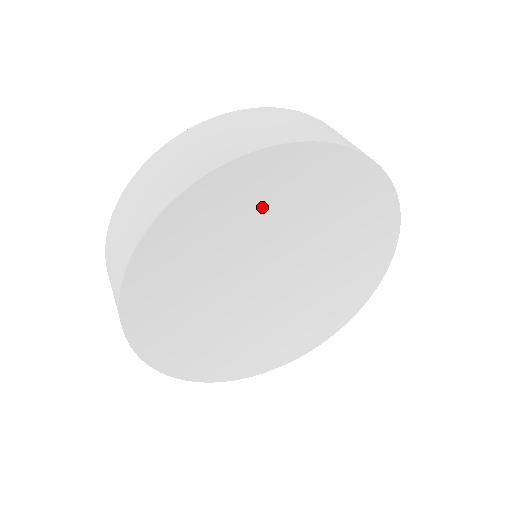
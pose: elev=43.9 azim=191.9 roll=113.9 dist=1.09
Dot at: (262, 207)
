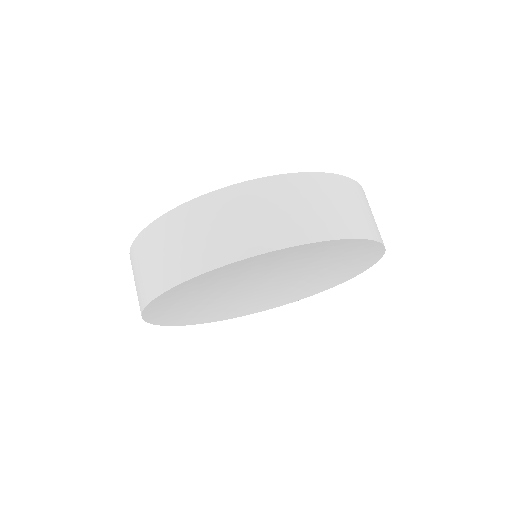
Dot at: (317, 256)
